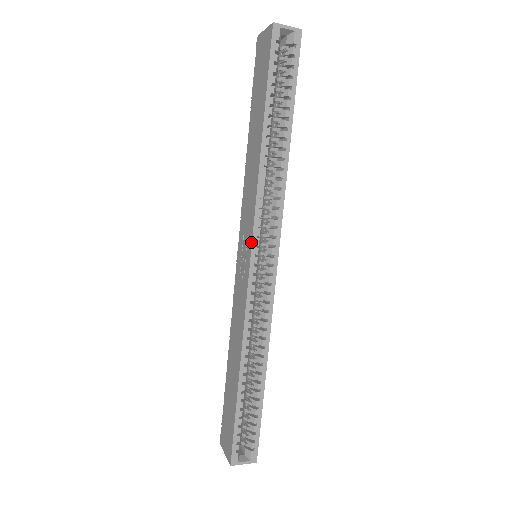
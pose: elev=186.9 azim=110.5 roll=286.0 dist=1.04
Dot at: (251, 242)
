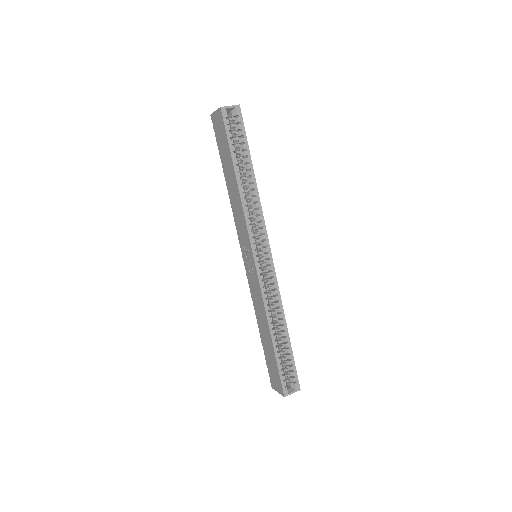
Dot at: (251, 248)
